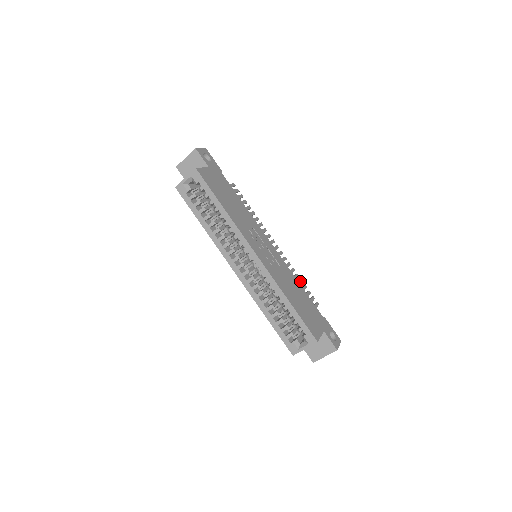
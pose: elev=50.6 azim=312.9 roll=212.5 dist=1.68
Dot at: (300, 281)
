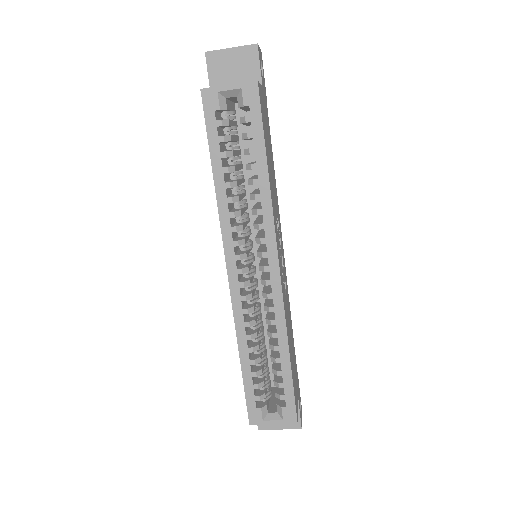
Dot at: occluded
